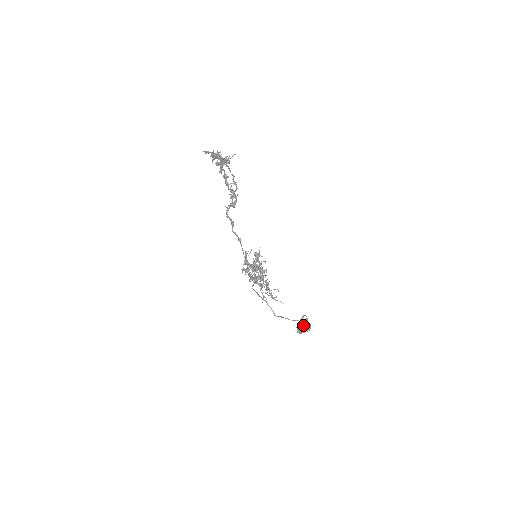
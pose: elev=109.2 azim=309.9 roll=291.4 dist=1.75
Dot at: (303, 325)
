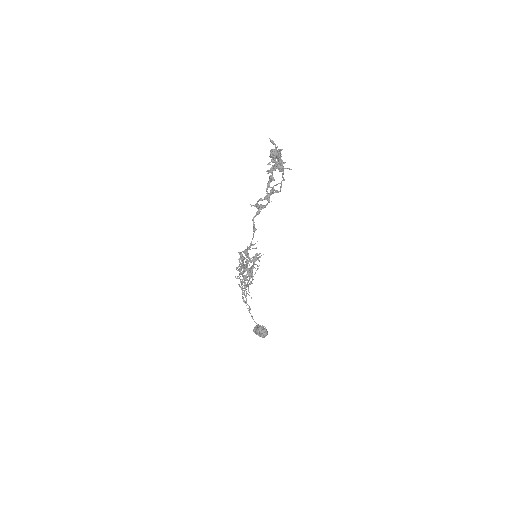
Dot at: (260, 331)
